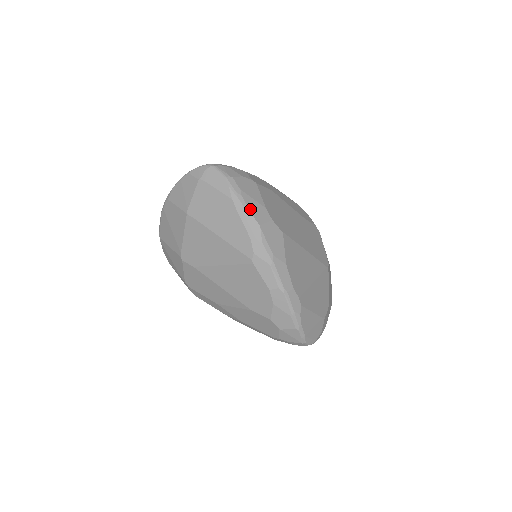
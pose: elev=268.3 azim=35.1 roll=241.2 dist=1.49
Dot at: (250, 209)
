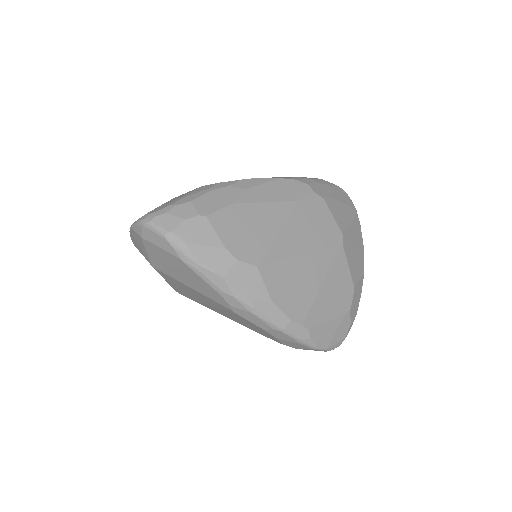
Dot at: (205, 263)
